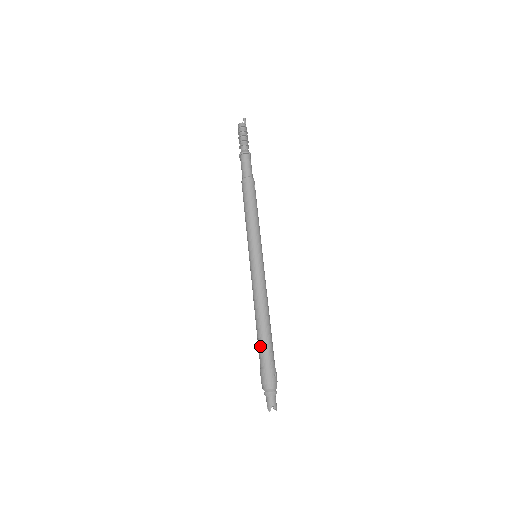
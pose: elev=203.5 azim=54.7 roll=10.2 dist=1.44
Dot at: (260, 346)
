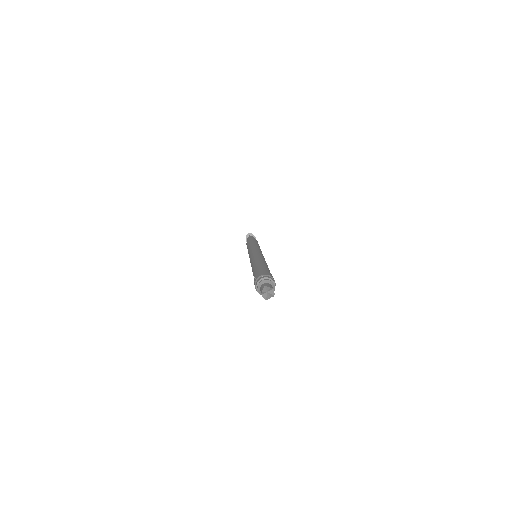
Dot at: (263, 266)
